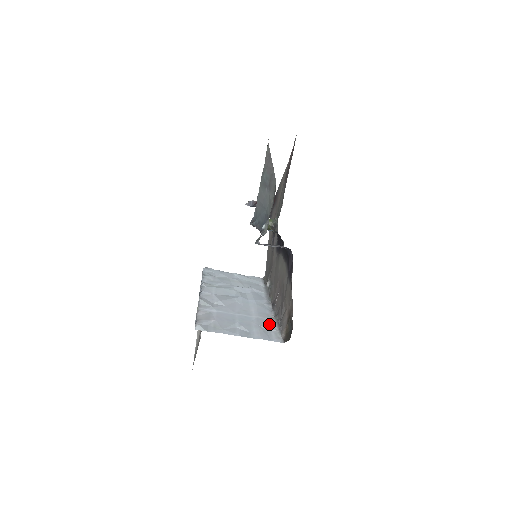
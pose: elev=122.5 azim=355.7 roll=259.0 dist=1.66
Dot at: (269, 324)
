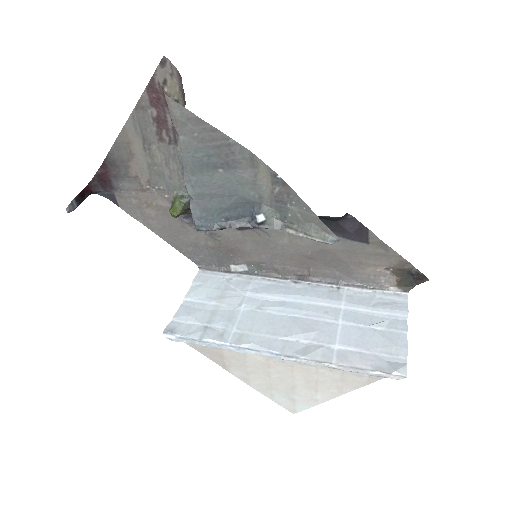
Dot at: (361, 295)
